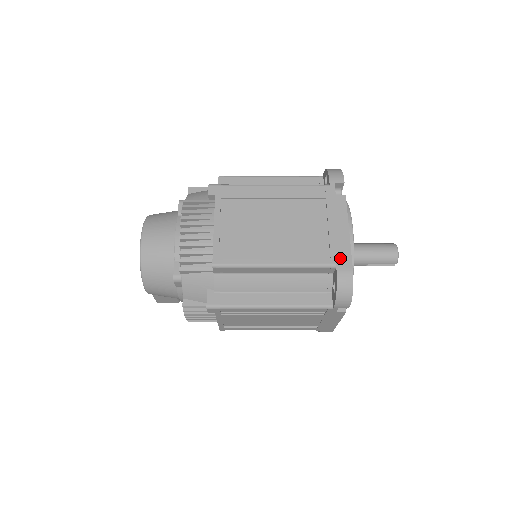
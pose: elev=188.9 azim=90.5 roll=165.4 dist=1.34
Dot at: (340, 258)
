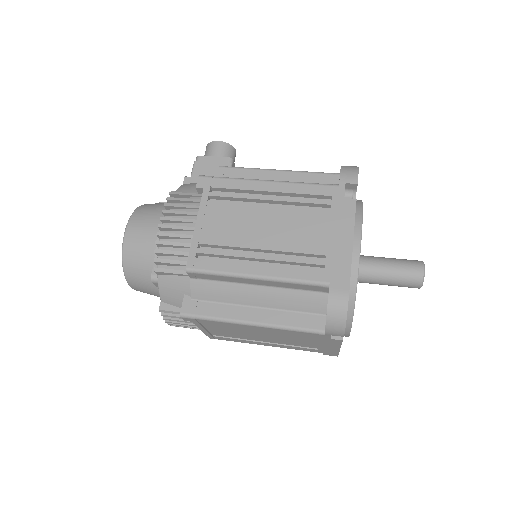
Dot at: (327, 353)
